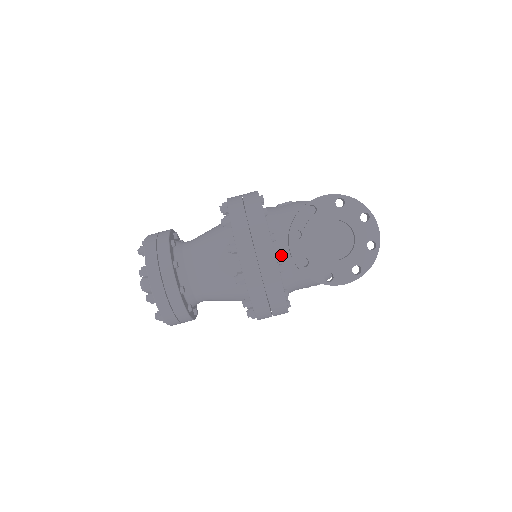
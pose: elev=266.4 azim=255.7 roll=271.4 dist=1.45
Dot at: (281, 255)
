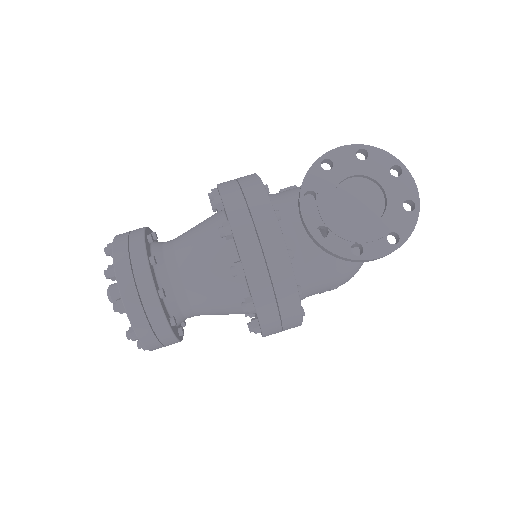
Dot at: (289, 240)
